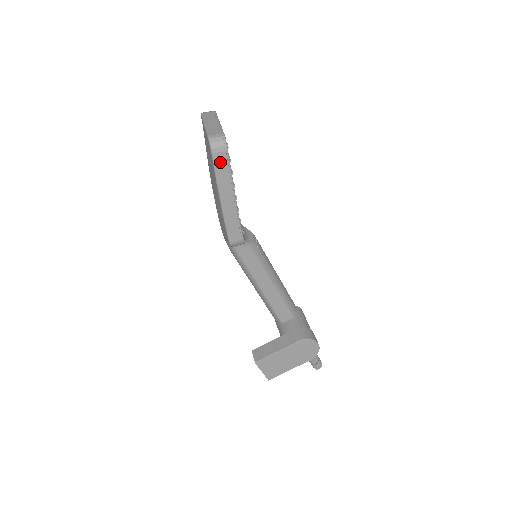
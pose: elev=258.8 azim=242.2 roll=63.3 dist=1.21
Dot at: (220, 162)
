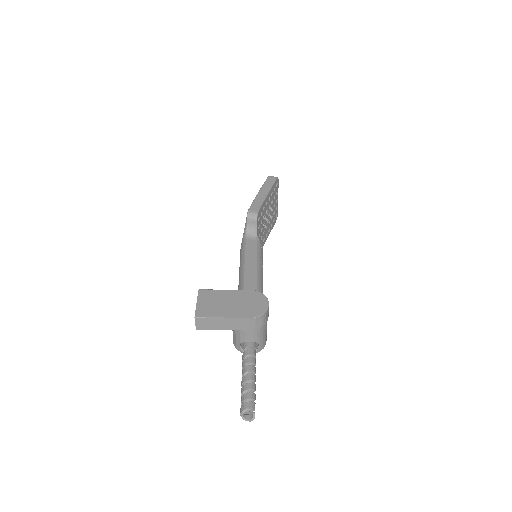
Dot at: (270, 180)
